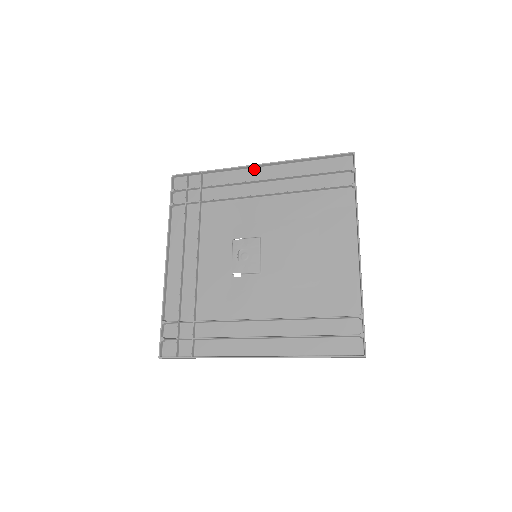
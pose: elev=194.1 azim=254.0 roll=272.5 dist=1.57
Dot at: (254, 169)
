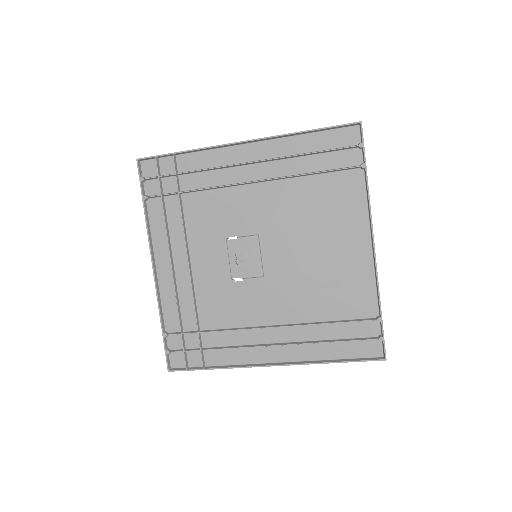
Dot at: (238, 146)
